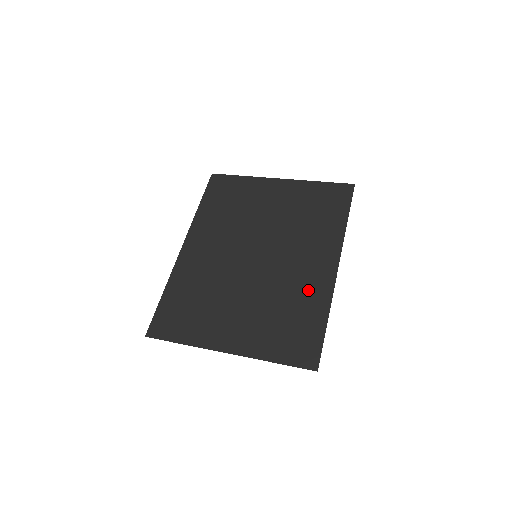
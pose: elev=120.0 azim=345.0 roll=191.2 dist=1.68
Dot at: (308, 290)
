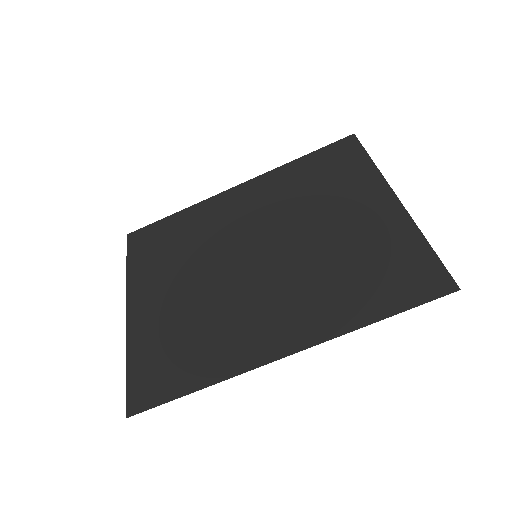
Dot at: (231, 341)
